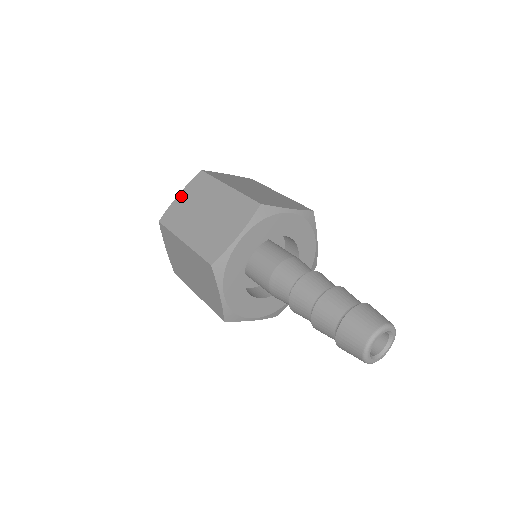
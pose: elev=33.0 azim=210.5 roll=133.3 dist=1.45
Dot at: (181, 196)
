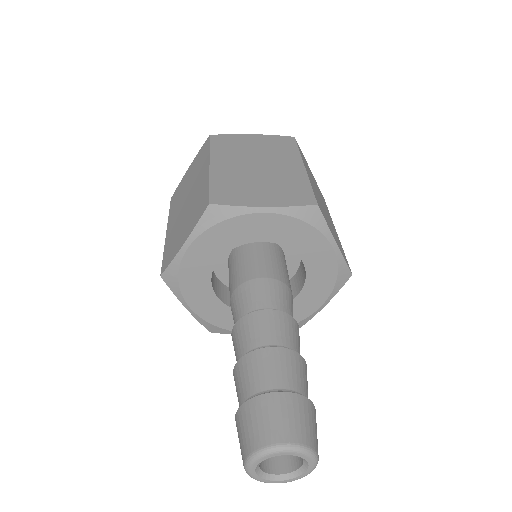
Dot at: (253, 137)
